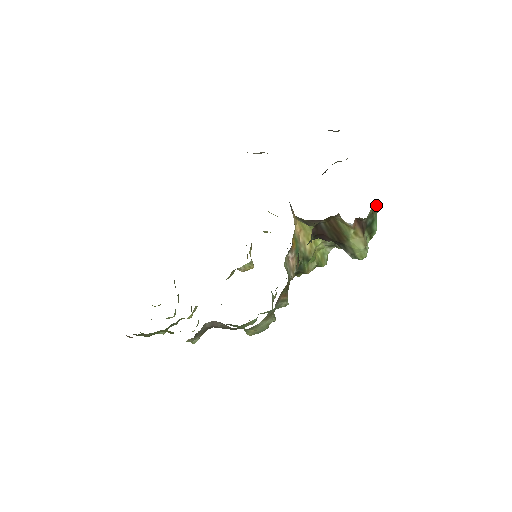
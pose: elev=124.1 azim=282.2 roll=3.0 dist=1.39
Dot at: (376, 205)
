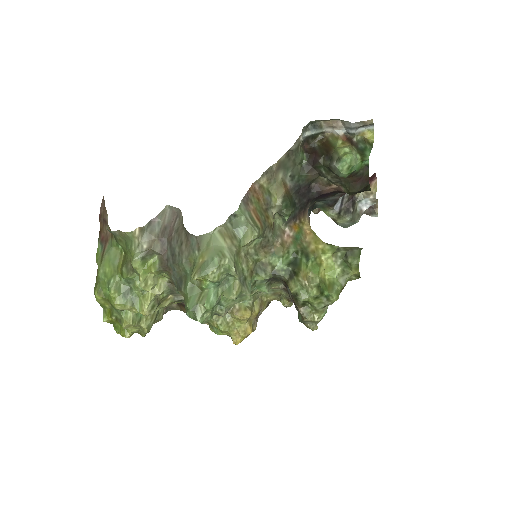
Dot at: (371, 143)
